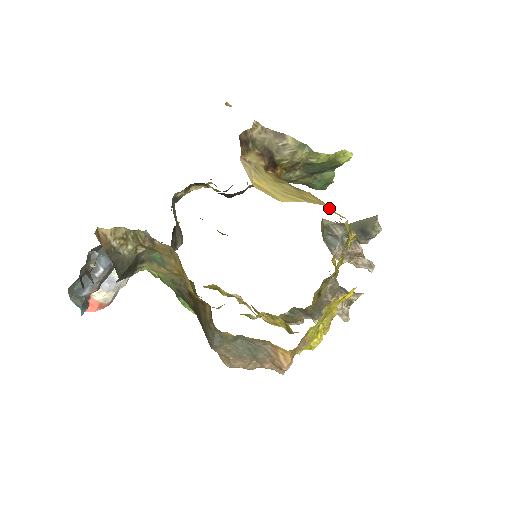
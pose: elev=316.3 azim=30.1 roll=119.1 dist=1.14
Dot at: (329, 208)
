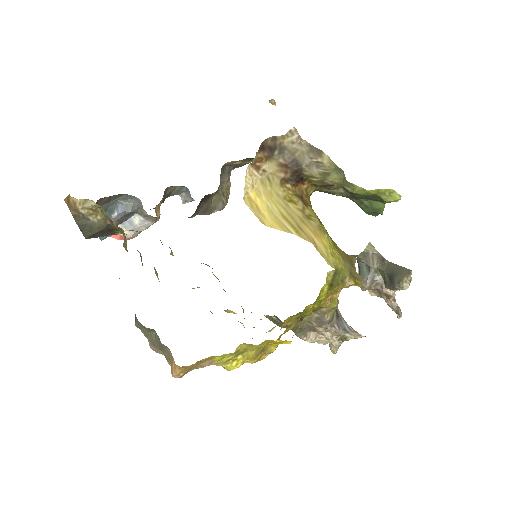
Dot at: (323, 249)
